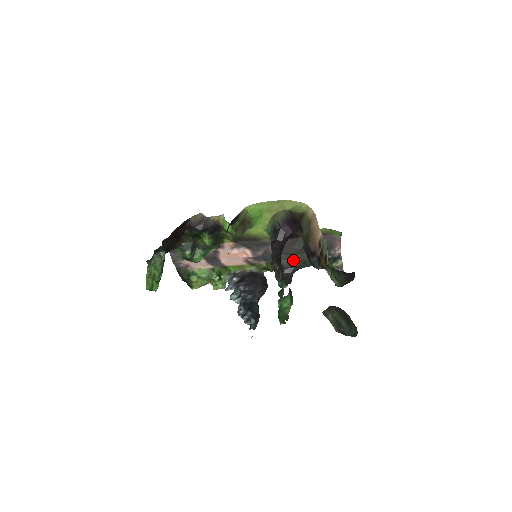
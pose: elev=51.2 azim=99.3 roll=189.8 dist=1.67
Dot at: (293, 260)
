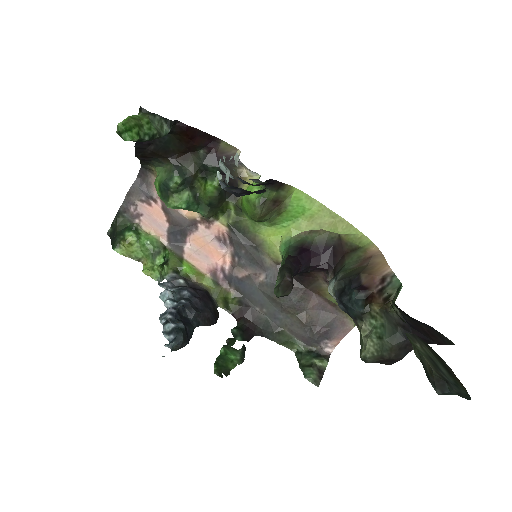
Dot at: (268, 318)
